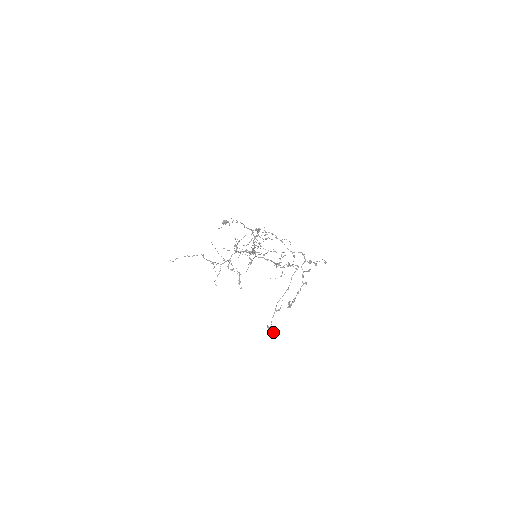
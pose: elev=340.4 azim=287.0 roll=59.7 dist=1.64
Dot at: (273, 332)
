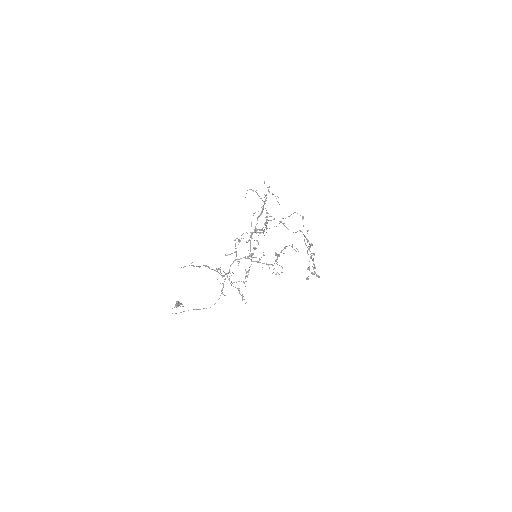
Dot at: (319, 276)
